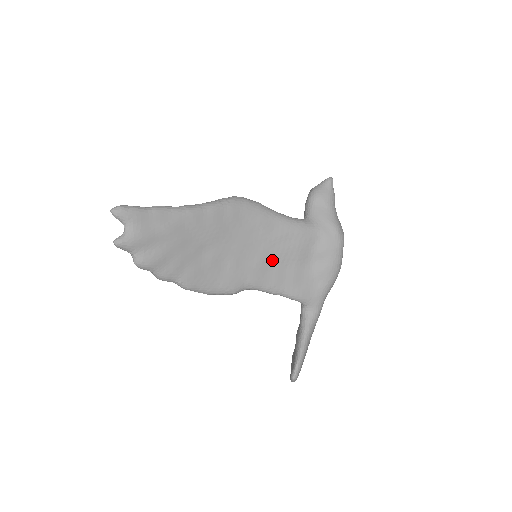
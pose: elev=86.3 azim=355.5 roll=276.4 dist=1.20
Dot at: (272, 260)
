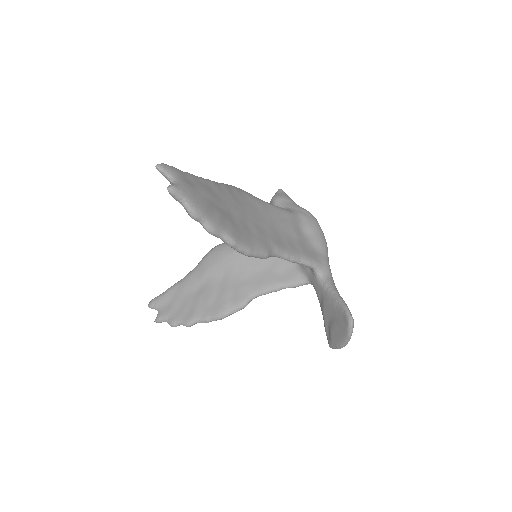
Dot at: (279, 232)
